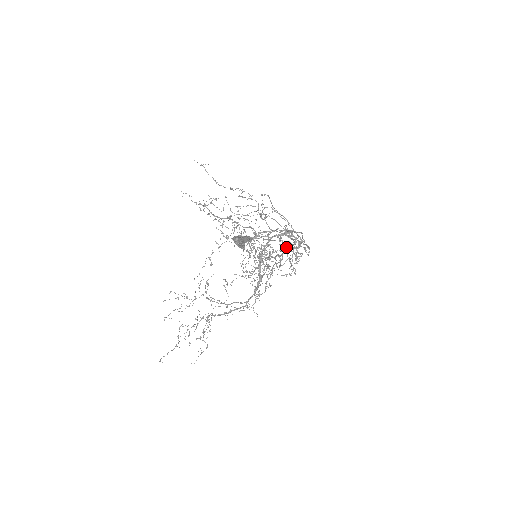
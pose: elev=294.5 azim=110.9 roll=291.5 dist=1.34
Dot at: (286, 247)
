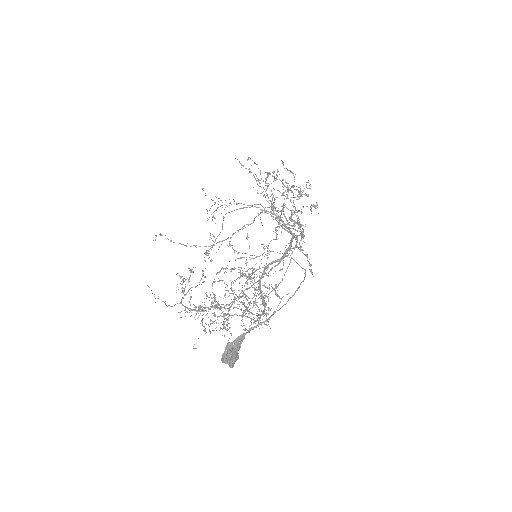
Dot at: occluded
